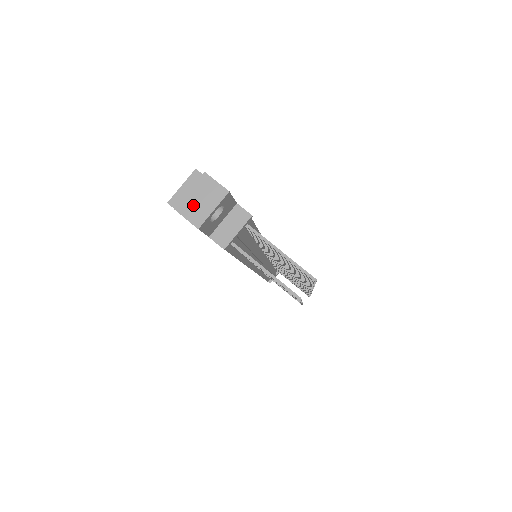
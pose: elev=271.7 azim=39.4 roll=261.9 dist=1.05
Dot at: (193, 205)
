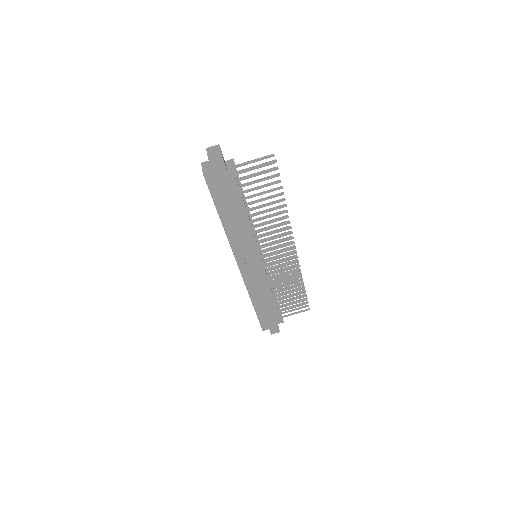
Dot at: (213, 154)
